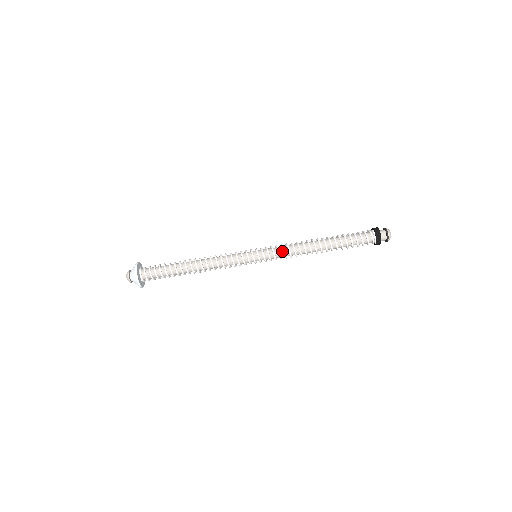
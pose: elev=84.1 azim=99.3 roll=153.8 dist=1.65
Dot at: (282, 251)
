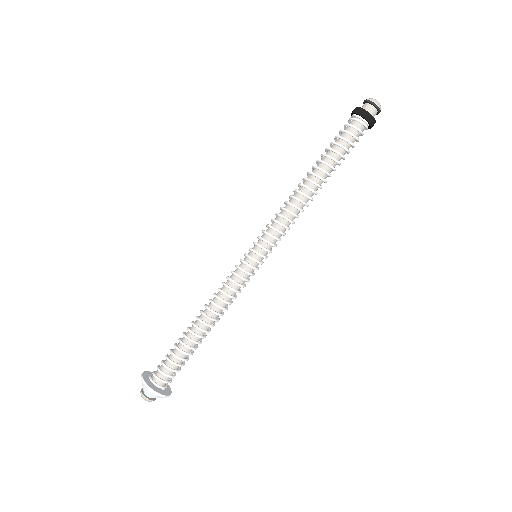
Dot at: (277, 225)
